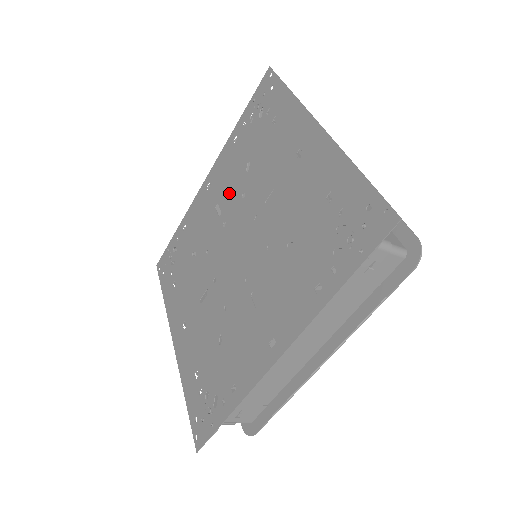
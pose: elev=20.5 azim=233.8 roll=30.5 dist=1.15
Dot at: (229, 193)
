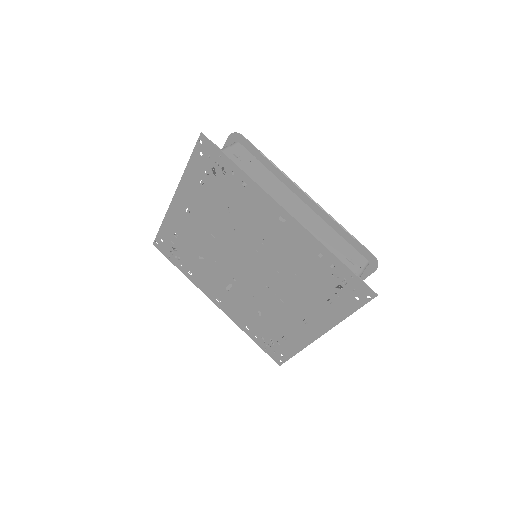
Dot at: (279, 254)
